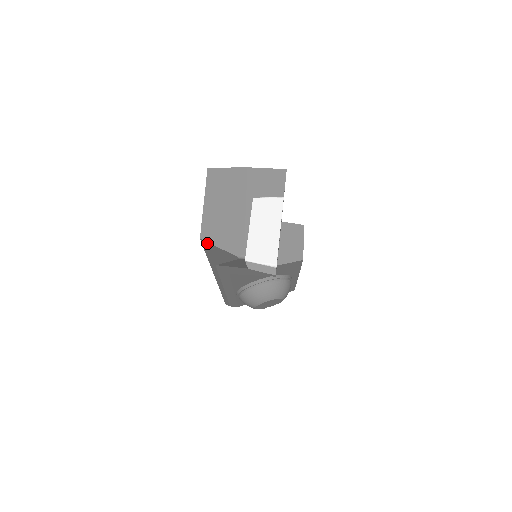
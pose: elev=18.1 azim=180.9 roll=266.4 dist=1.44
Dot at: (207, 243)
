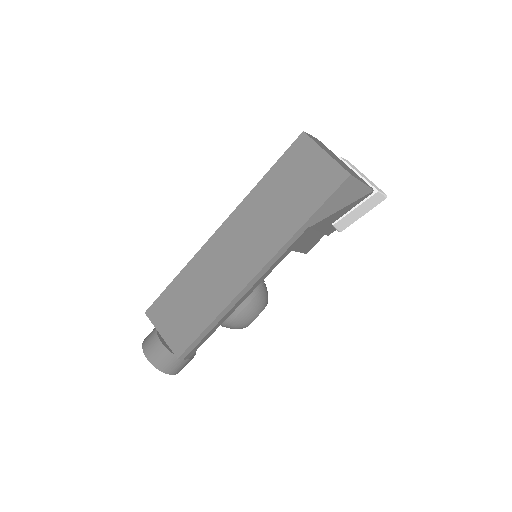
Dot at: (352, 180)
